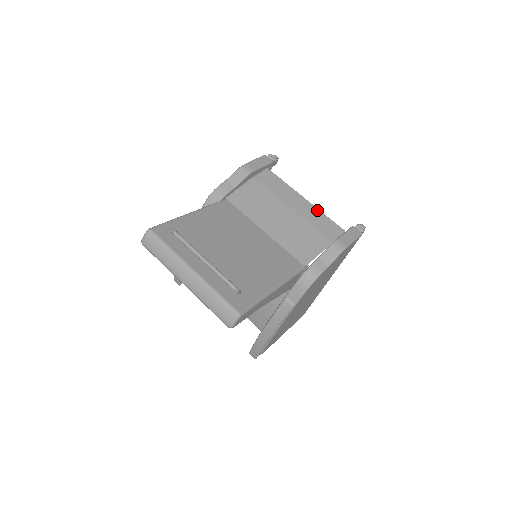
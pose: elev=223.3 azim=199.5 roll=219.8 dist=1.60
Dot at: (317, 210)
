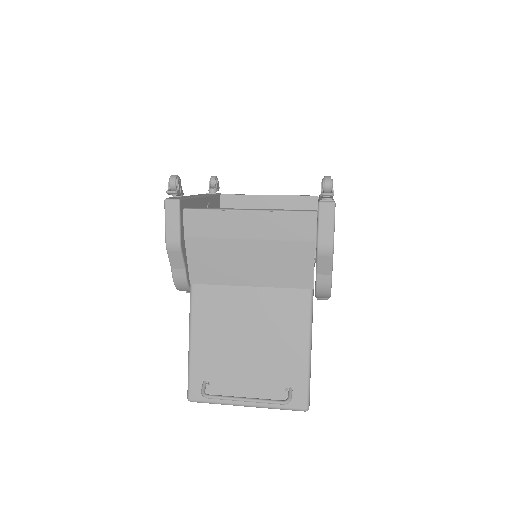
Dot at: (270, 215)
